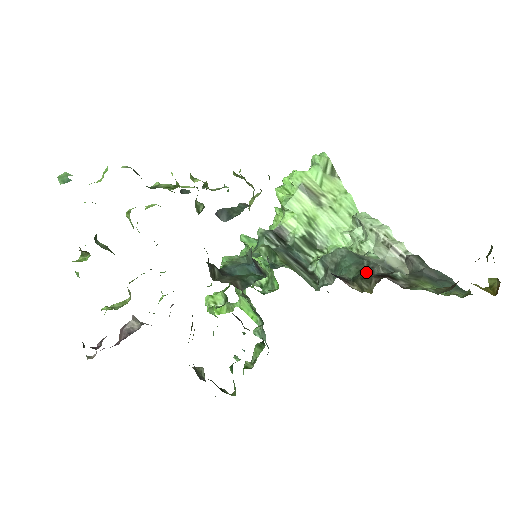
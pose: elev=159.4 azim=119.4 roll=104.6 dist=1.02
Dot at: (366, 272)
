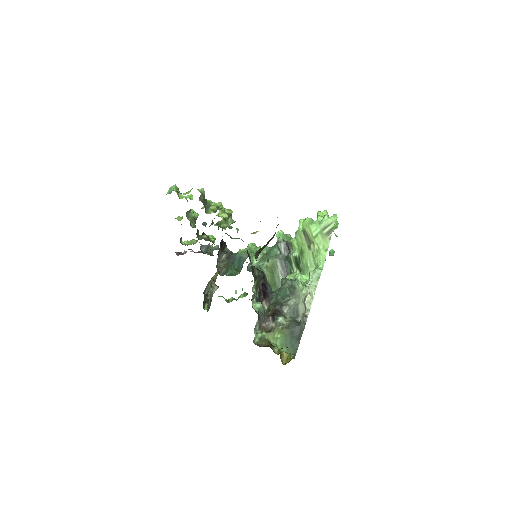
Dot at: (277, 305)
